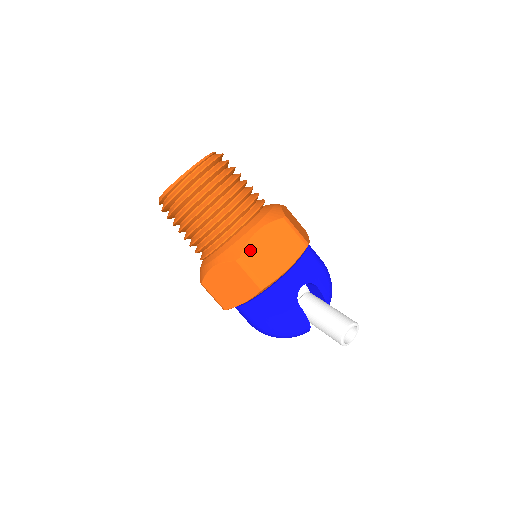
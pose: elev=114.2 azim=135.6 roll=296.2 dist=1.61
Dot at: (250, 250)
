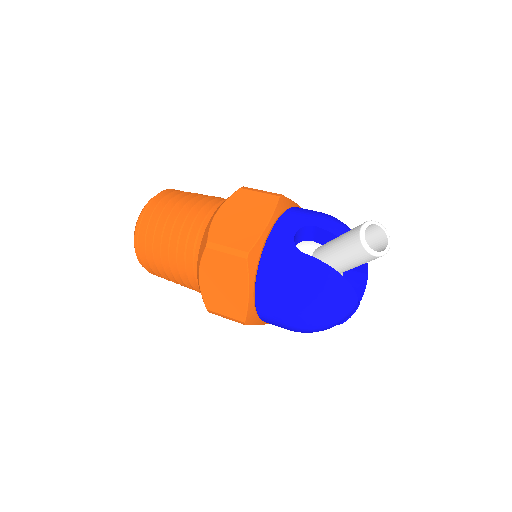
Dot at: (216, 230)
